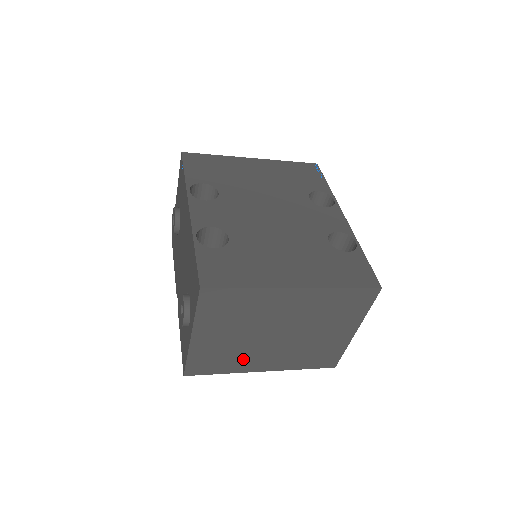
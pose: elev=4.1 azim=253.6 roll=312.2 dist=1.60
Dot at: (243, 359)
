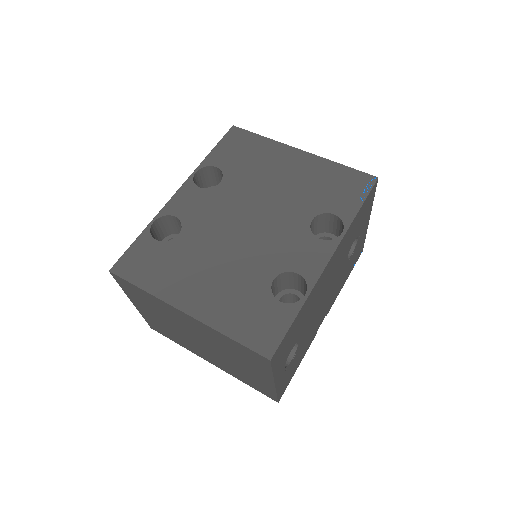
Dot at: (186, 343)
